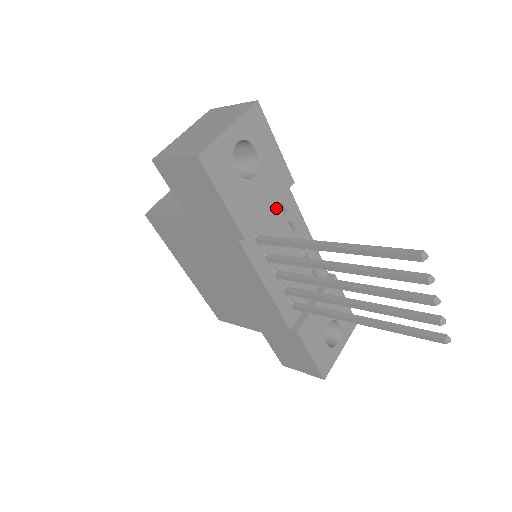
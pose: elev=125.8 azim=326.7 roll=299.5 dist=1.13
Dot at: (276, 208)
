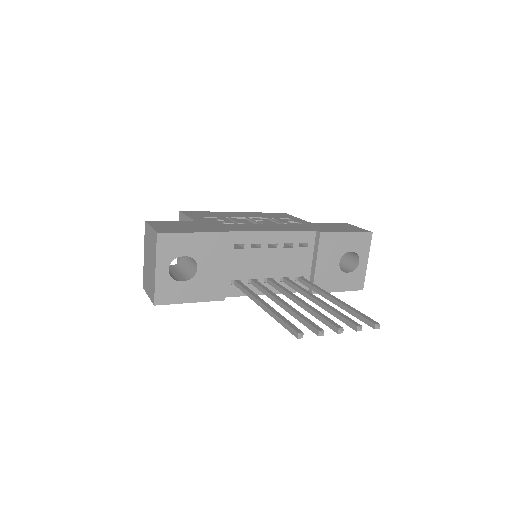
Dot at: (233, 253)
